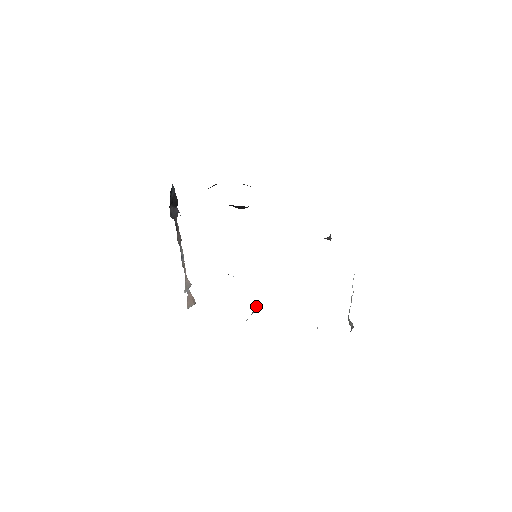
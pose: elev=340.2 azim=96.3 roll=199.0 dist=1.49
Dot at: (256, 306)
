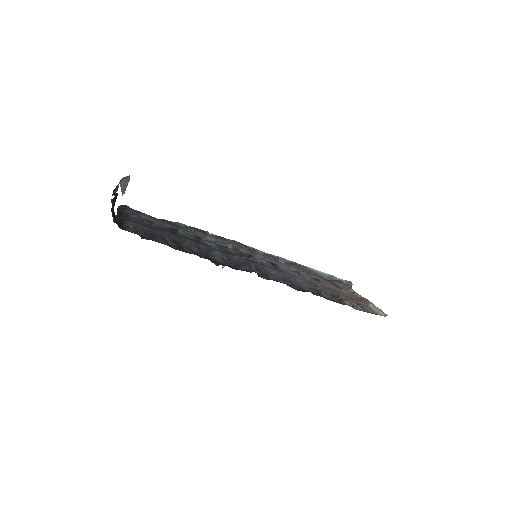
Dot at: occluded
